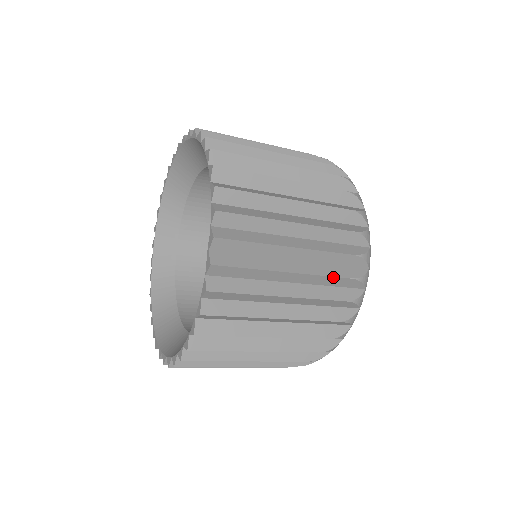
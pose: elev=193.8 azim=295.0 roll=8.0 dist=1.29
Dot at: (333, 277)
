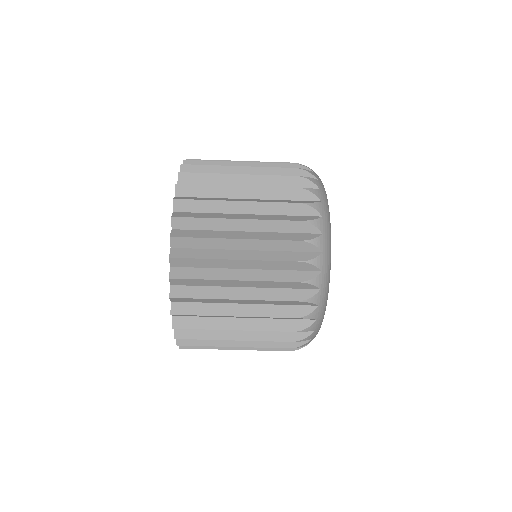
Dot at: (281, 188)
